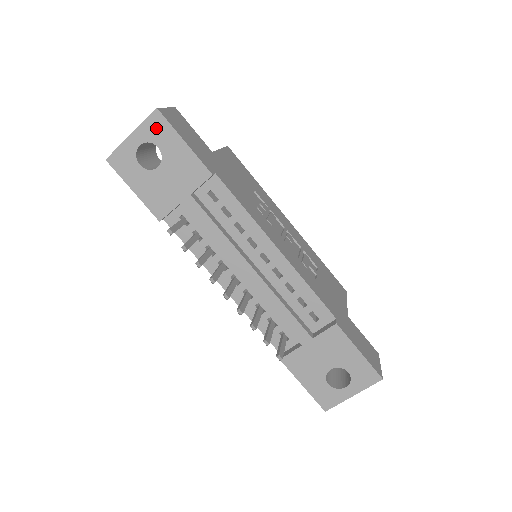
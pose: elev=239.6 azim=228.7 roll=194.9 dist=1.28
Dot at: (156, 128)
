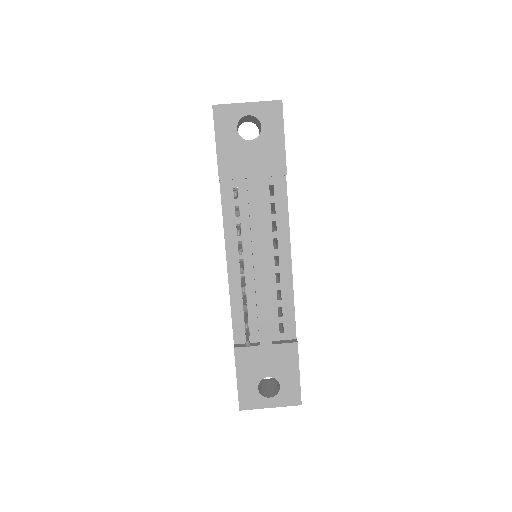
Dot at: (271, 113)
